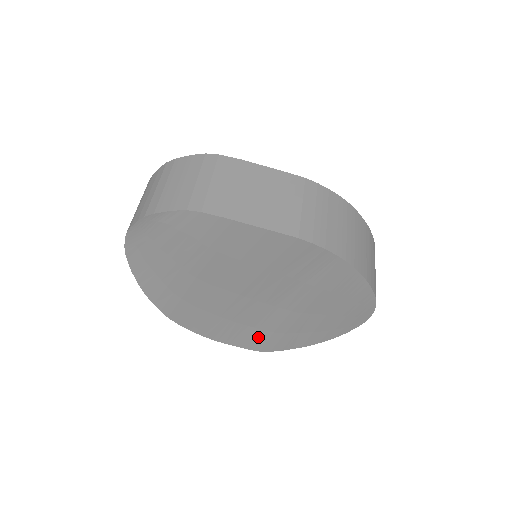
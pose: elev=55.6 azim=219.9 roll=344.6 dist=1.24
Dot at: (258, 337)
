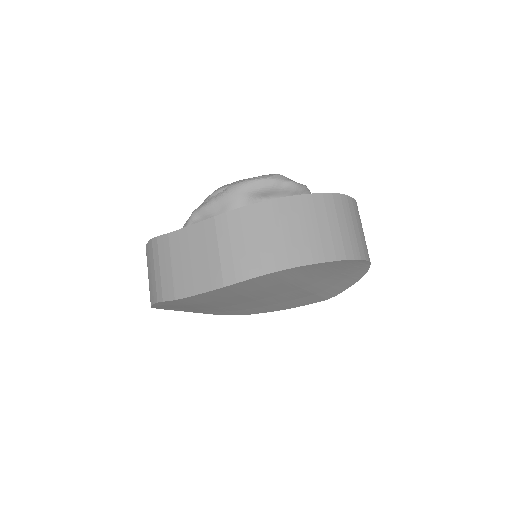
Dot at: (311, 298)
